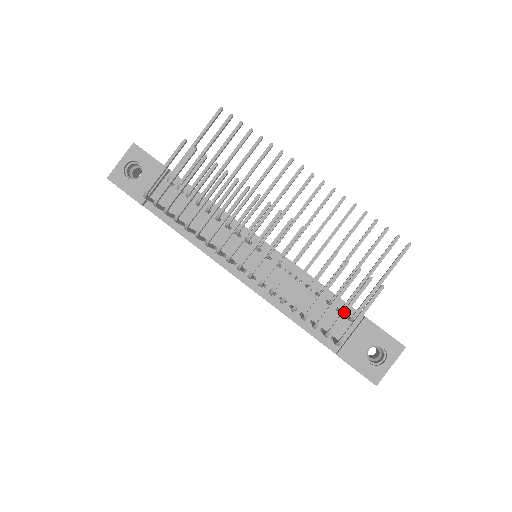
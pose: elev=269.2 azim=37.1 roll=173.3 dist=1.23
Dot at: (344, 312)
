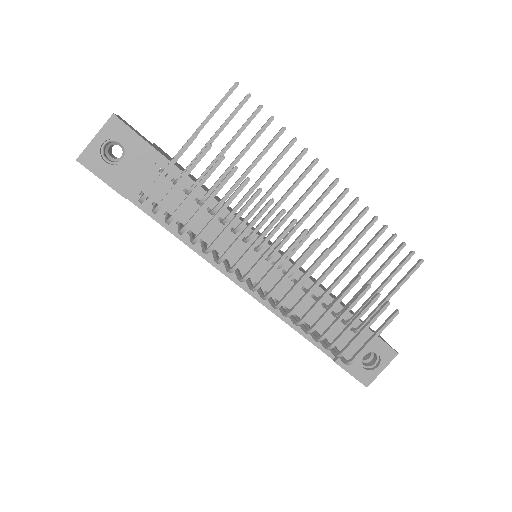
Dot at: (358, 336)
